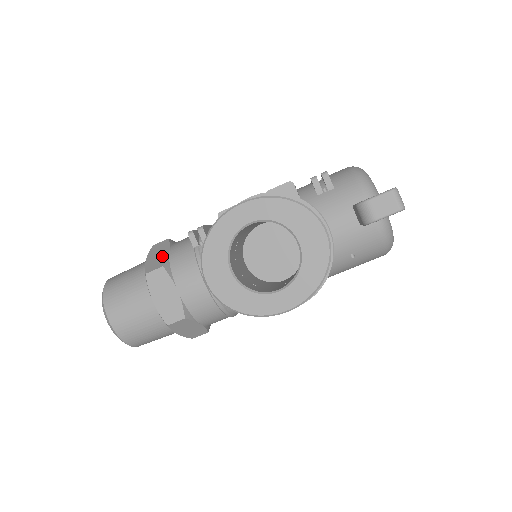
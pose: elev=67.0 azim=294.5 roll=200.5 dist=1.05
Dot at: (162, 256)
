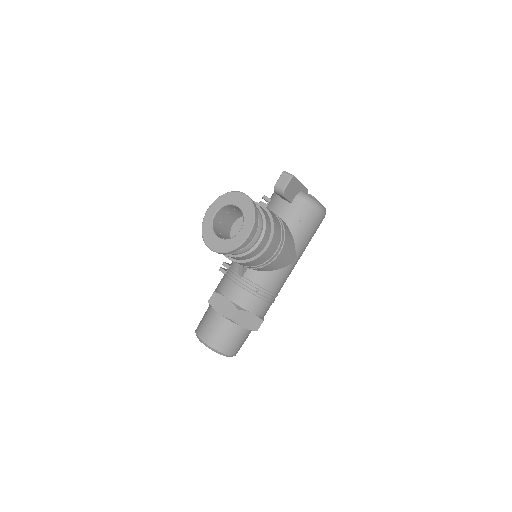
Dot at: occluded
